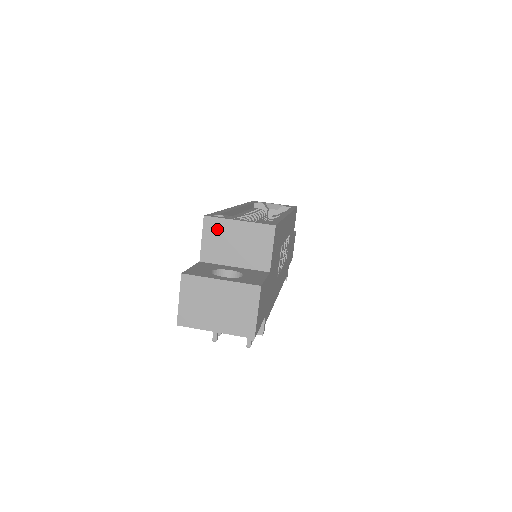
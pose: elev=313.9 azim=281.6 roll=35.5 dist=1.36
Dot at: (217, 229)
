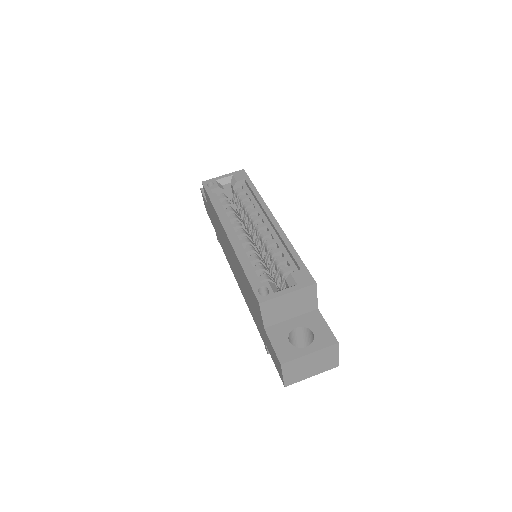
Dot at: (272, 306)
